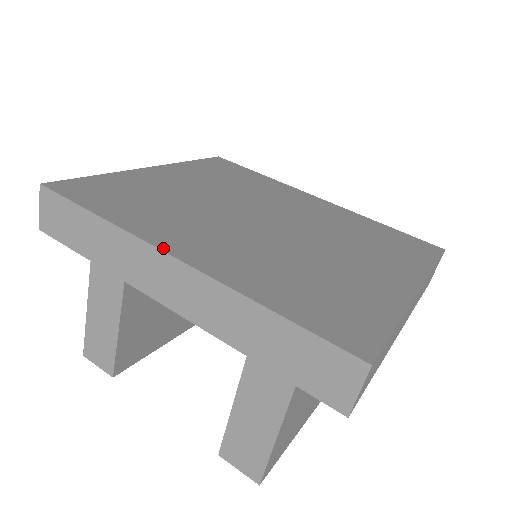
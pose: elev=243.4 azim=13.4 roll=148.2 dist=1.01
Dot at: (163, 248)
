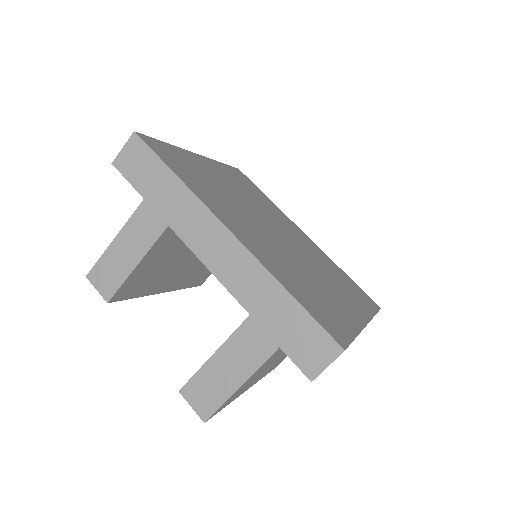
Dot at: (222, 220)
